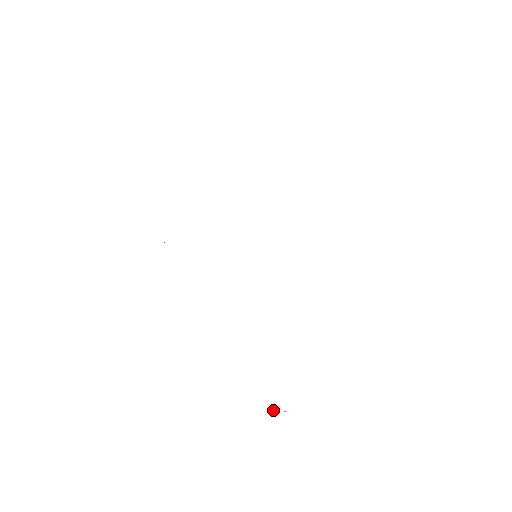
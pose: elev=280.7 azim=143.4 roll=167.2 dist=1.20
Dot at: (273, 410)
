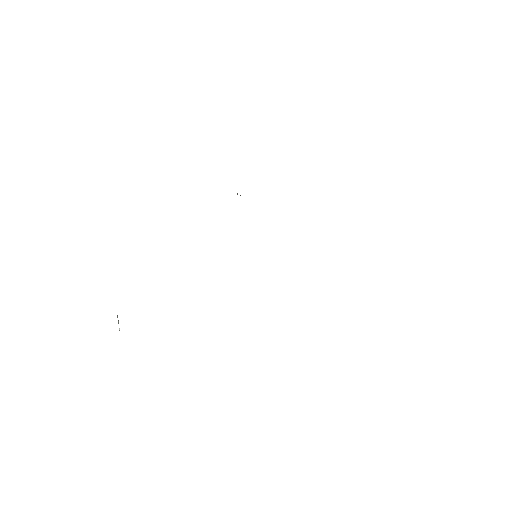
Dot at: occluded
